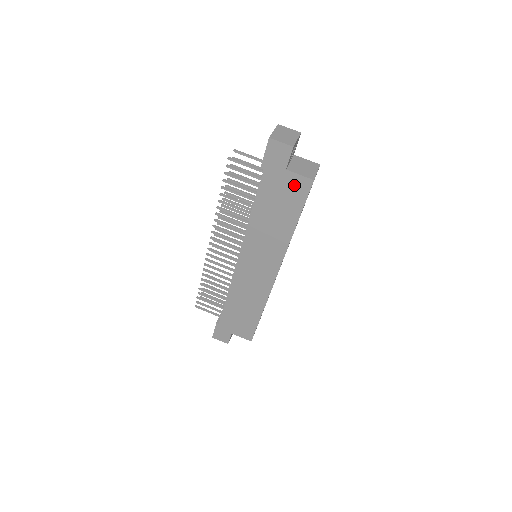
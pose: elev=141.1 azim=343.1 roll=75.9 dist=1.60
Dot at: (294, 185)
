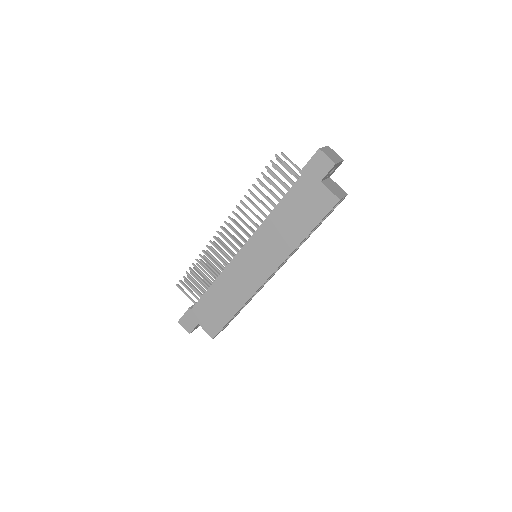
Dot at: (321, 198)
